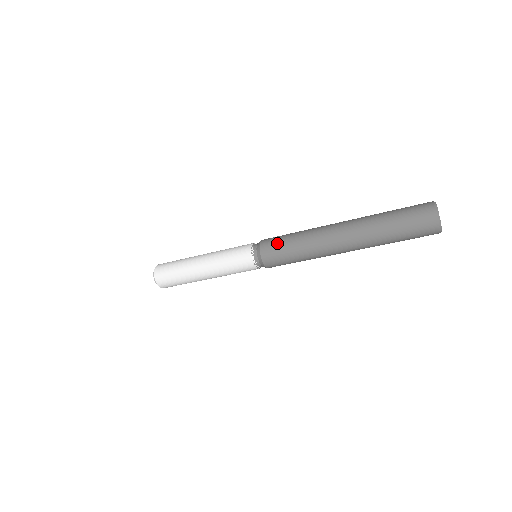
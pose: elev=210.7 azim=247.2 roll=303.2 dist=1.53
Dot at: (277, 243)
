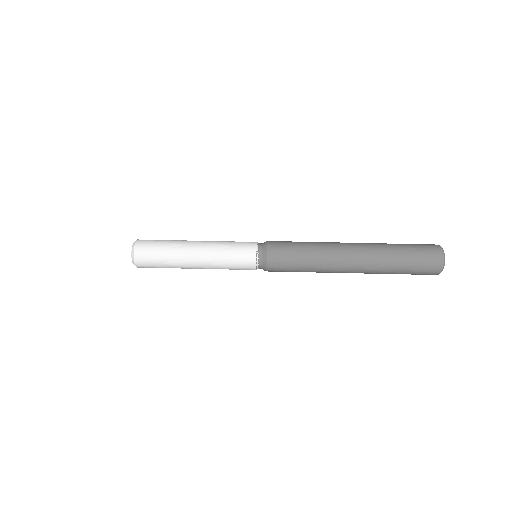
Dot at: occluded
